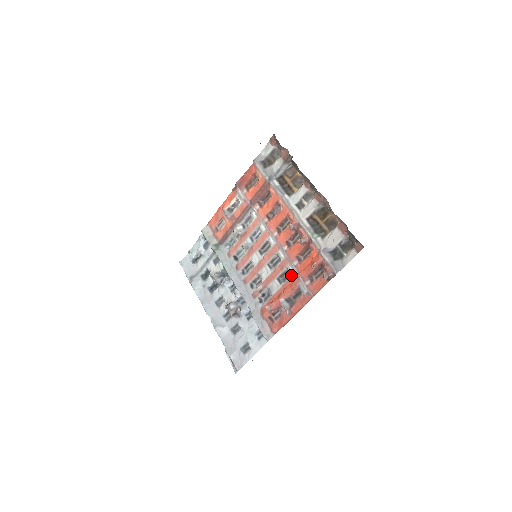
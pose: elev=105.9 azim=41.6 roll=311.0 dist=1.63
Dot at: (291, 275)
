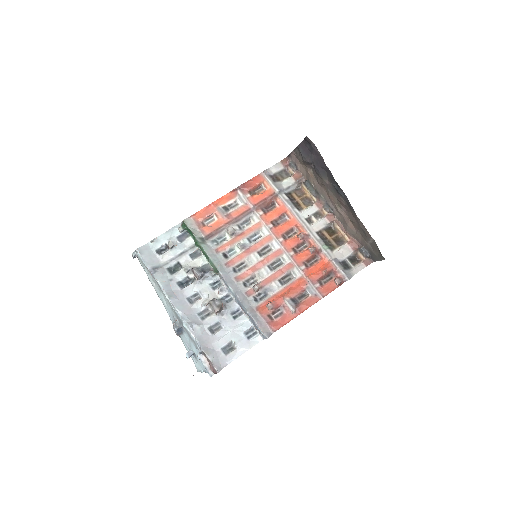
Dot at: (296, 278)
